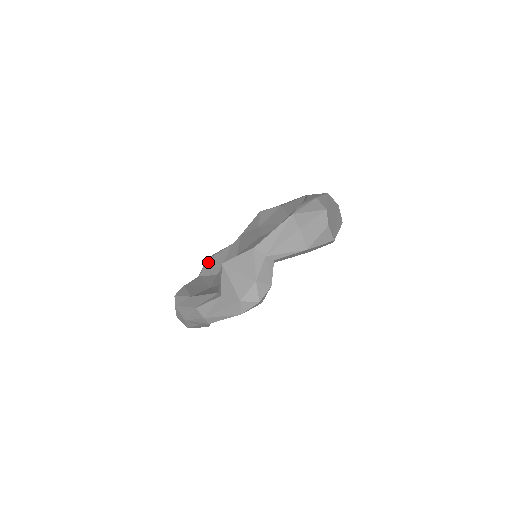
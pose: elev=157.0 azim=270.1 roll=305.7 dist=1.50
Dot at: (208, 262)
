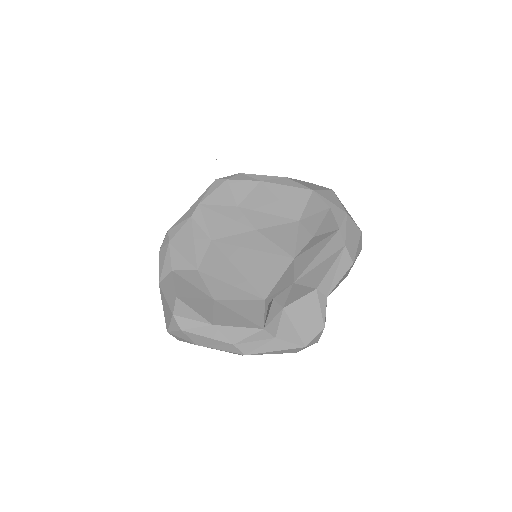
Dot at: (173, 247)
